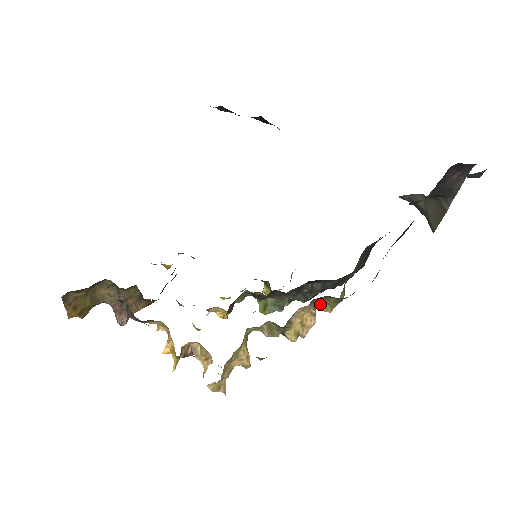
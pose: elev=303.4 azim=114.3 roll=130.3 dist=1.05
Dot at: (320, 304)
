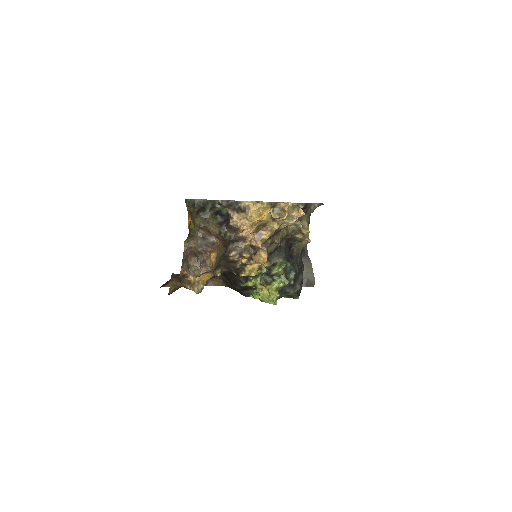
Dot at: (303, 228)
